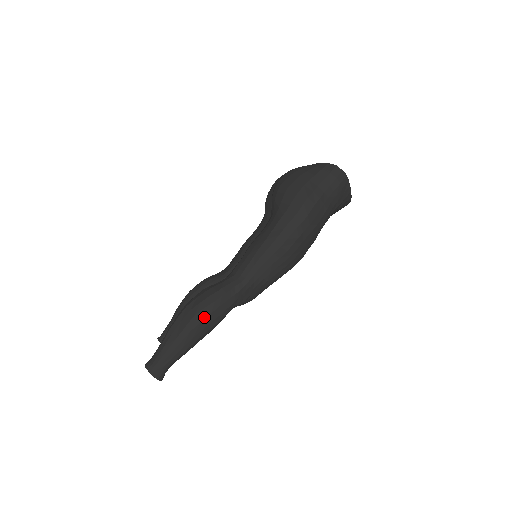
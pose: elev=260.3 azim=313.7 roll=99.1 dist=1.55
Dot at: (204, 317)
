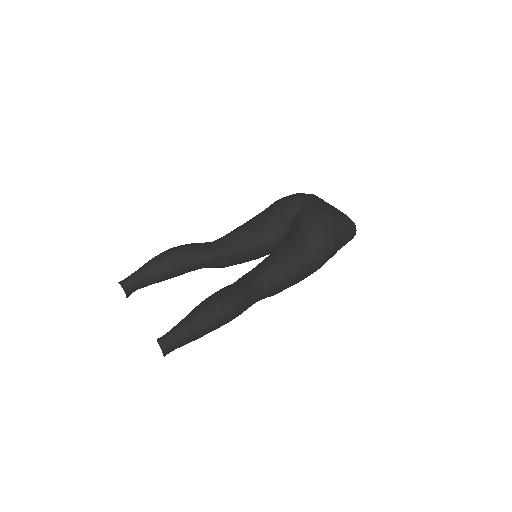
Dot at: (229, 318)
